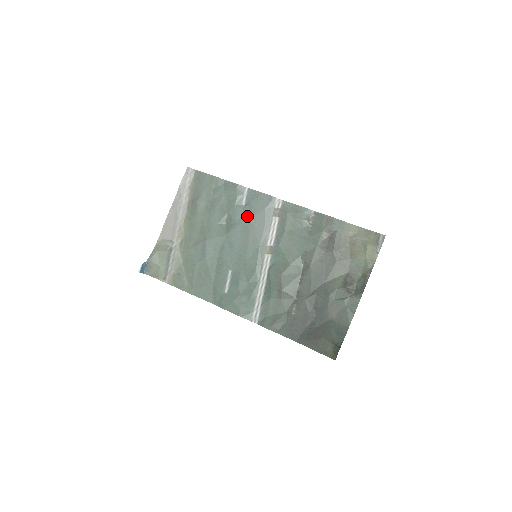
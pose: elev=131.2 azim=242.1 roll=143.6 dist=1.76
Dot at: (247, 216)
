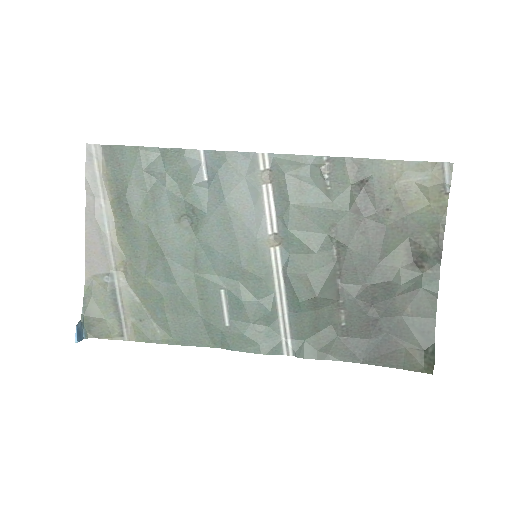
Dot at: (219, 197)
